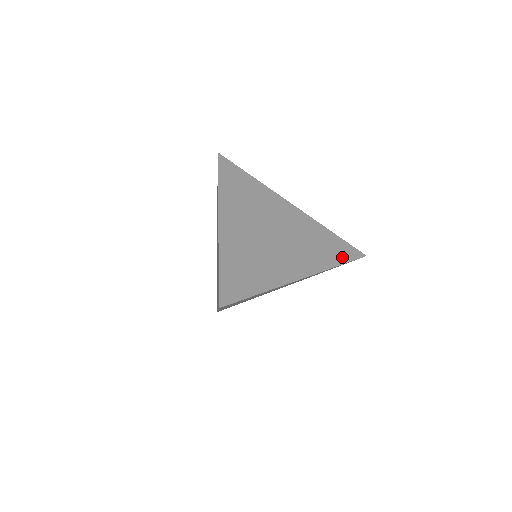
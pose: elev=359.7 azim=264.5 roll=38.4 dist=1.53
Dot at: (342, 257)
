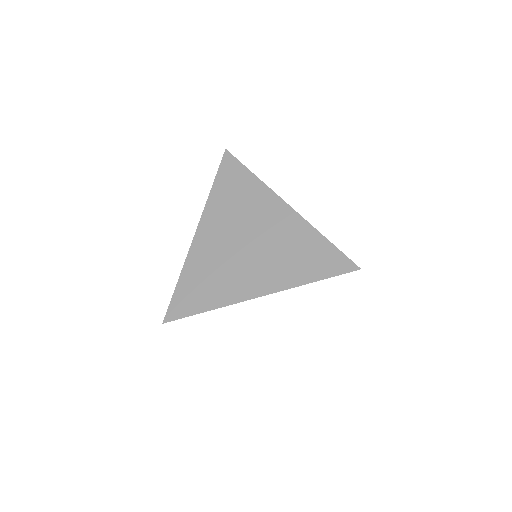
Dot at: (322, 271)
